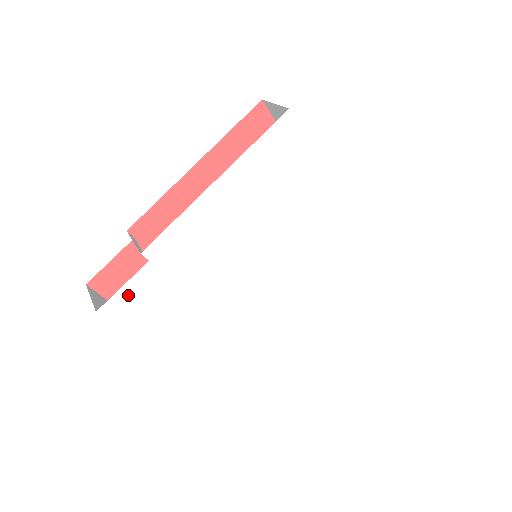
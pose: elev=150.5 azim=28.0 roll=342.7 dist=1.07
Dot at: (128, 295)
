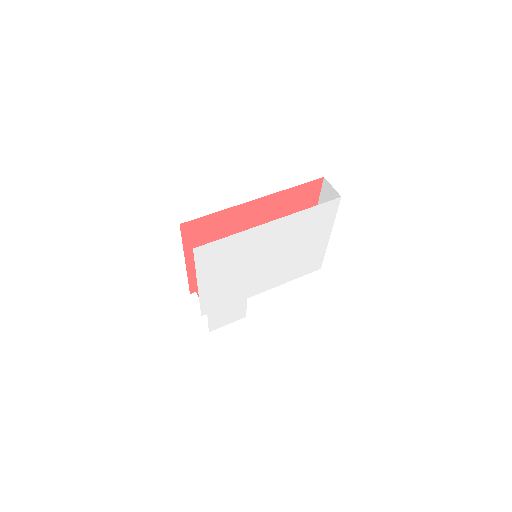
Dot at: (214, 322)
